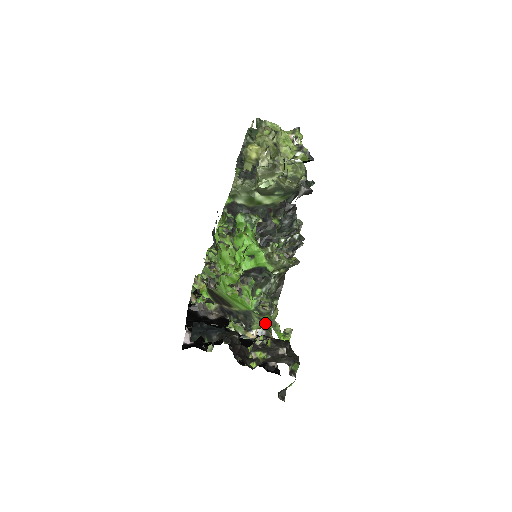
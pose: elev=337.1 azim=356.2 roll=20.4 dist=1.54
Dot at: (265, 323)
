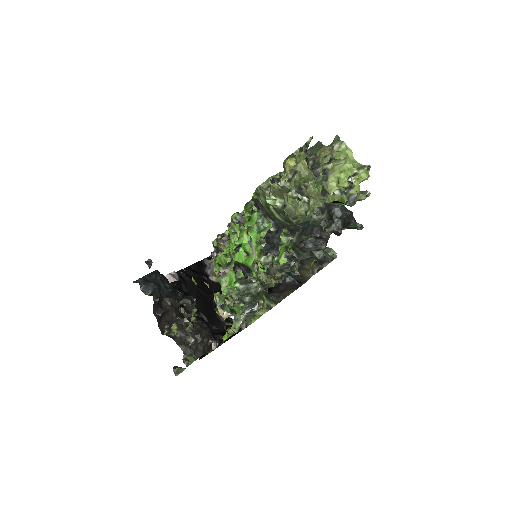
Dot at: (232, 313)
